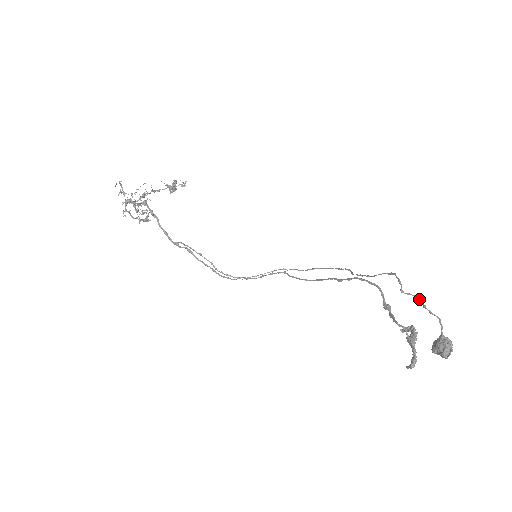
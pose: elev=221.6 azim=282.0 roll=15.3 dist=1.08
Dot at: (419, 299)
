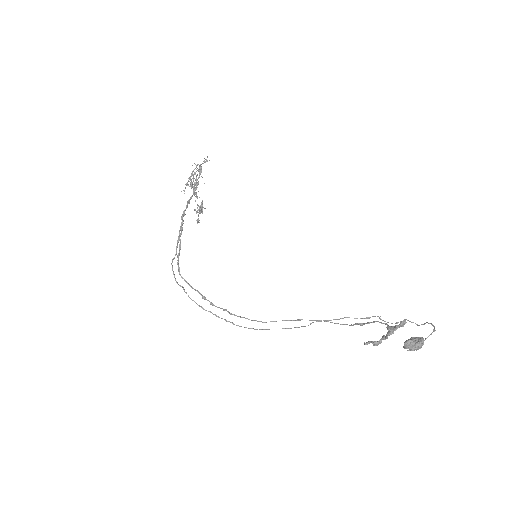
Dot at: (396, 322)
